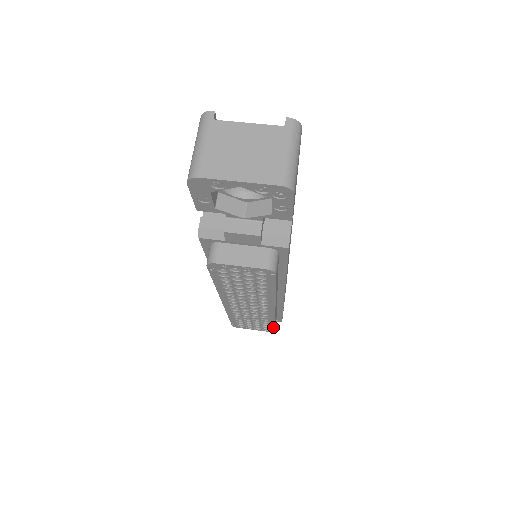
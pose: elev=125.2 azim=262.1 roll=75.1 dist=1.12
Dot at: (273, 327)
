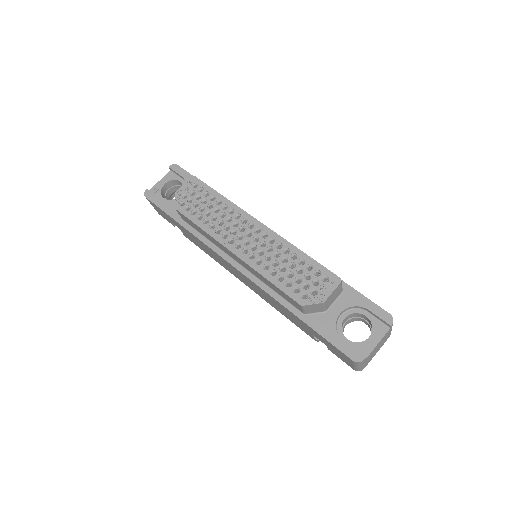
Dot at: occluded
